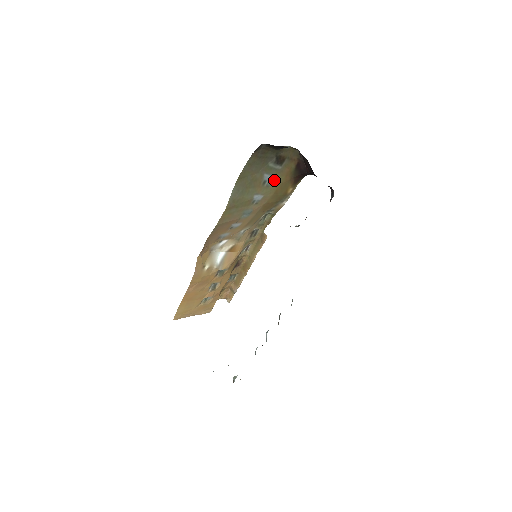
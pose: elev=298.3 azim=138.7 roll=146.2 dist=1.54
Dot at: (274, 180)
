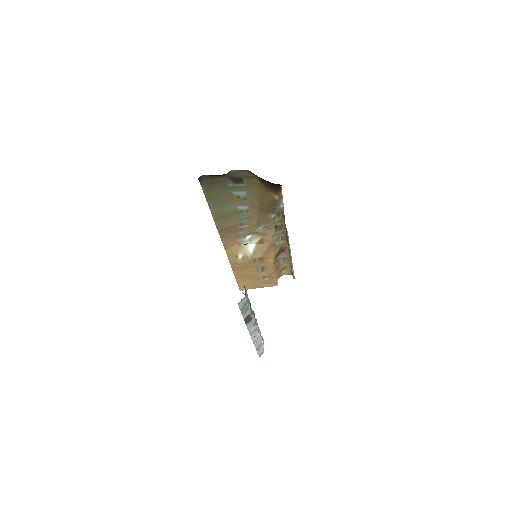
Dot at: (248, 194)
